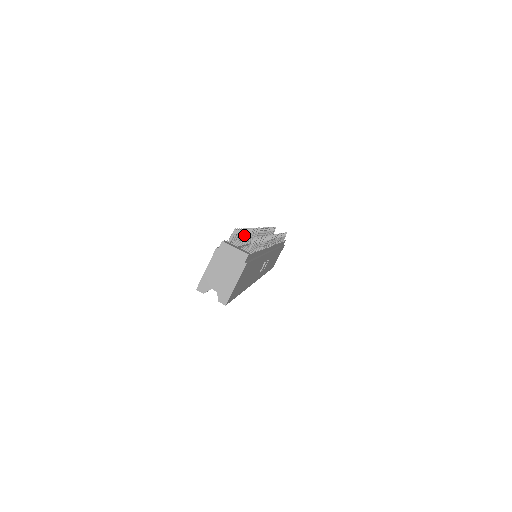
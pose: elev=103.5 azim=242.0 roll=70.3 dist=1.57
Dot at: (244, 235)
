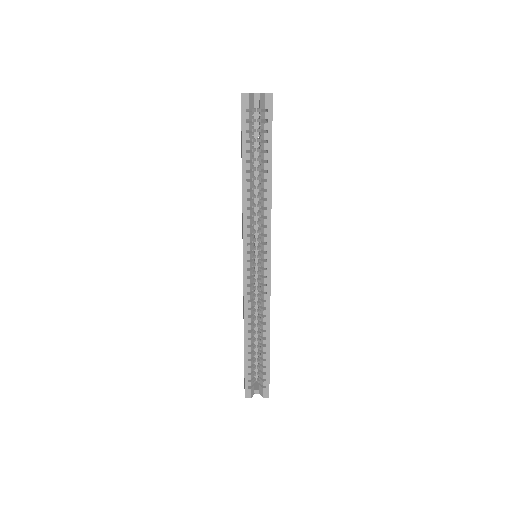
Dot at: occluded
